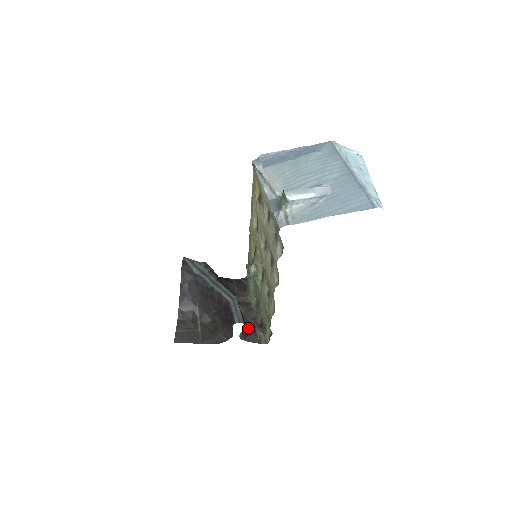
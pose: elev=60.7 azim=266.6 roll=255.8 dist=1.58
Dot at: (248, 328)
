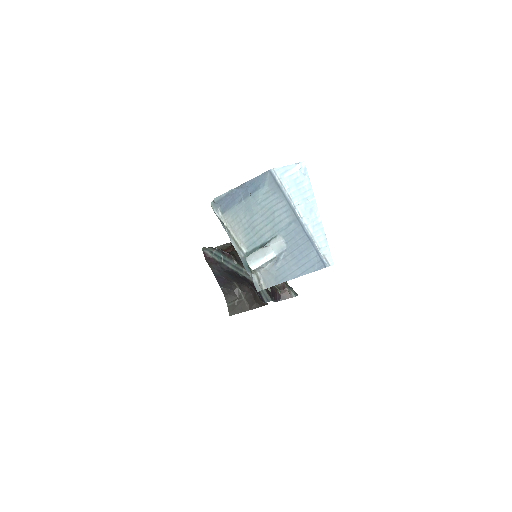
Dot at: (278, 288)
